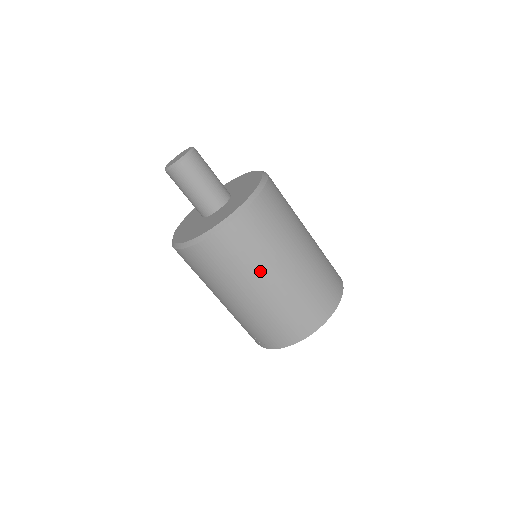
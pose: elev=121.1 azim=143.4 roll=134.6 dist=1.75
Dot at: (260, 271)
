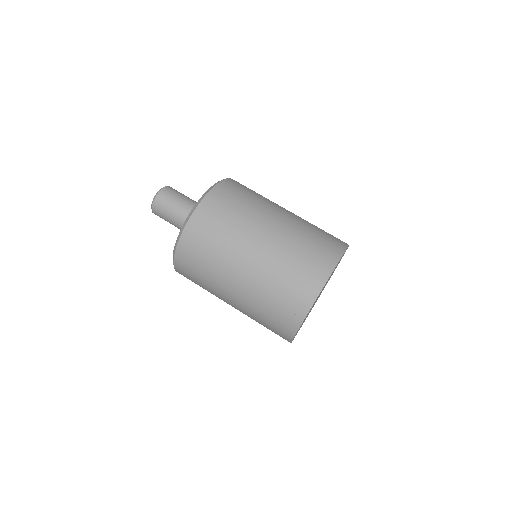
Dot at: (253, 222)
